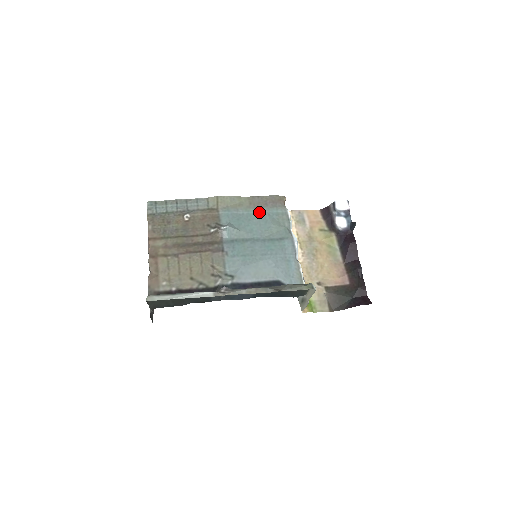
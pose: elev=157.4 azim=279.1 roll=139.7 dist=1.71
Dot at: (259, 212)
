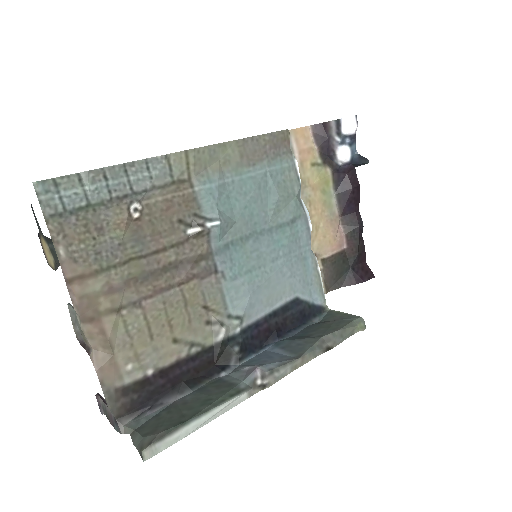
Dot at: (257, 173)
